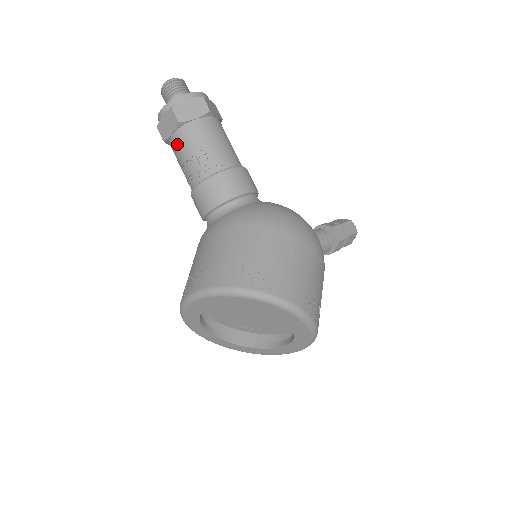
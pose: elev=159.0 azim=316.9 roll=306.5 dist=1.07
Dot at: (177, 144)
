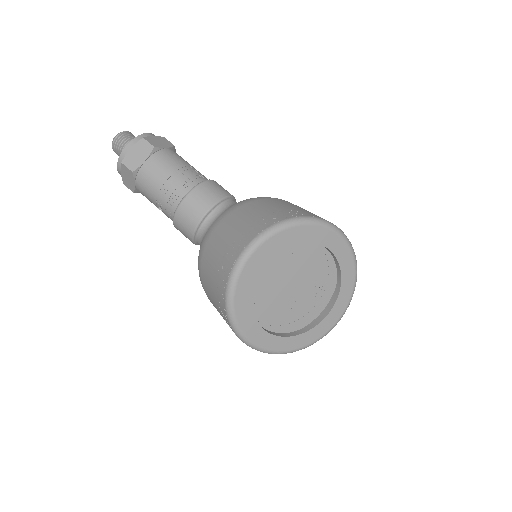
Dot at: (153, 167)
